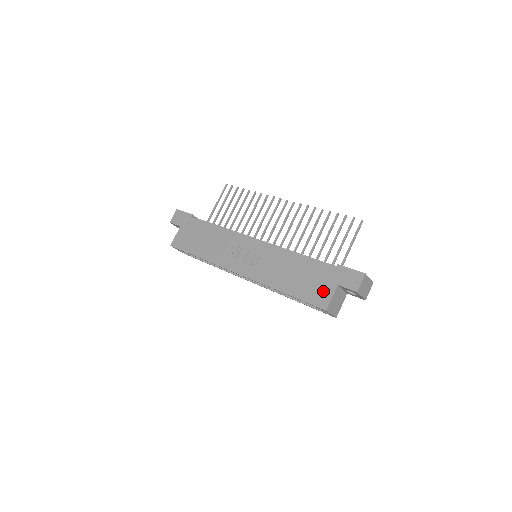
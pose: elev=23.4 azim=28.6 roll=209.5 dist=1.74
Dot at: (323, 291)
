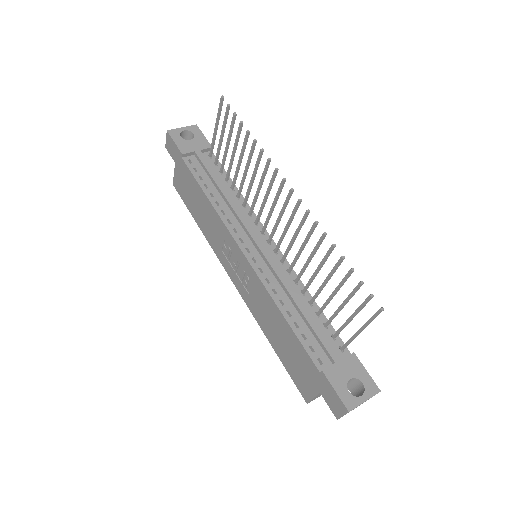
Dot at: (305, 383)
